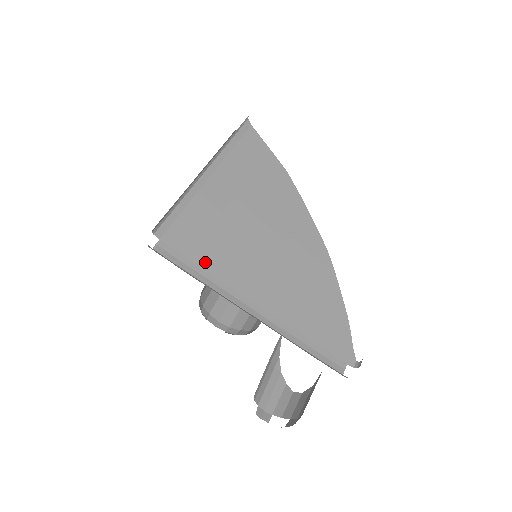
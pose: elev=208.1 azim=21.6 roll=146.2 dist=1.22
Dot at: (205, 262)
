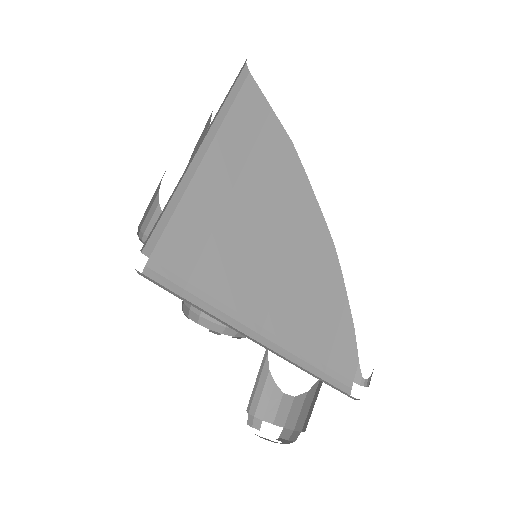
Dot at: (206, 282)
